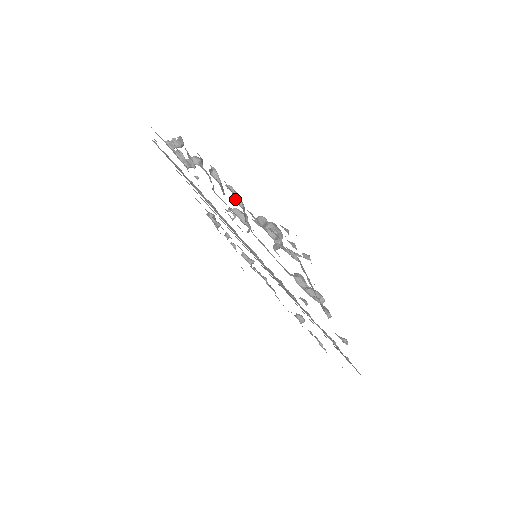
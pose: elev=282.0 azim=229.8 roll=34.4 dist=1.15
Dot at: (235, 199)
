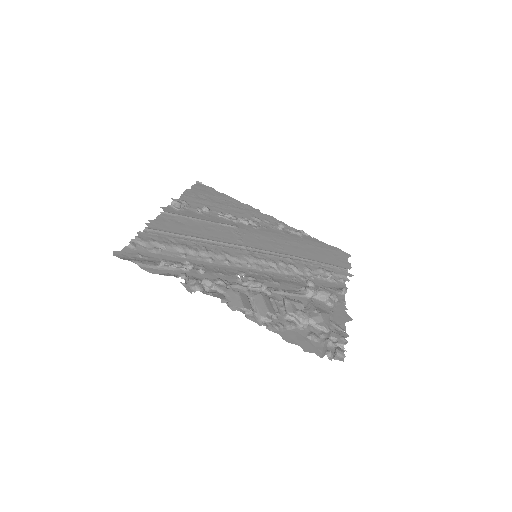
Dot at: (272, 320)
